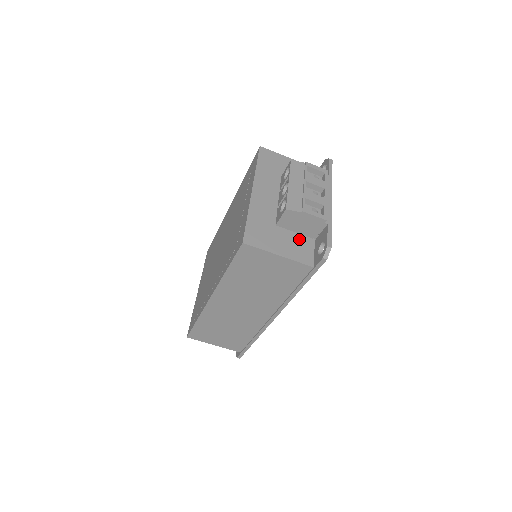
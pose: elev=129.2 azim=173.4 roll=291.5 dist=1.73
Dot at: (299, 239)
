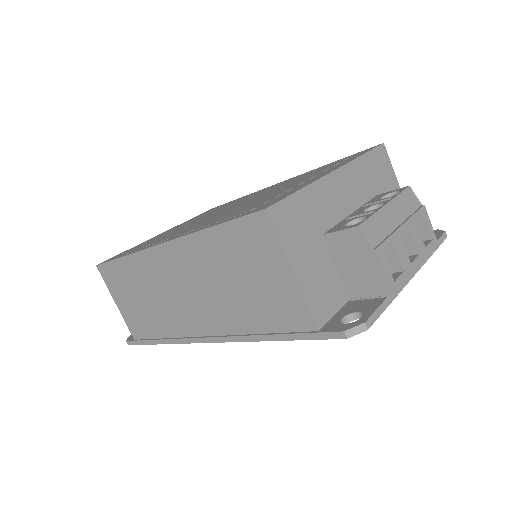
Dot at: (333, 280)
